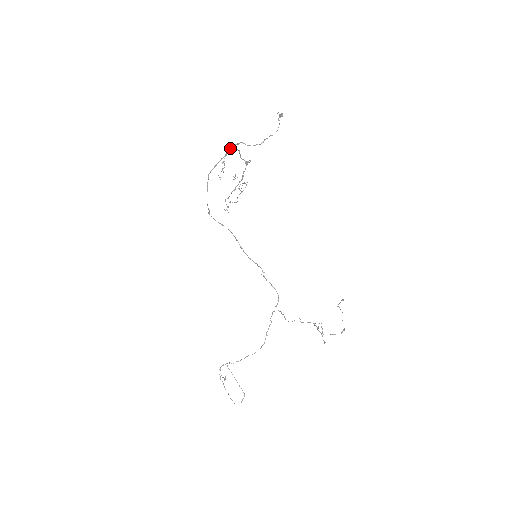
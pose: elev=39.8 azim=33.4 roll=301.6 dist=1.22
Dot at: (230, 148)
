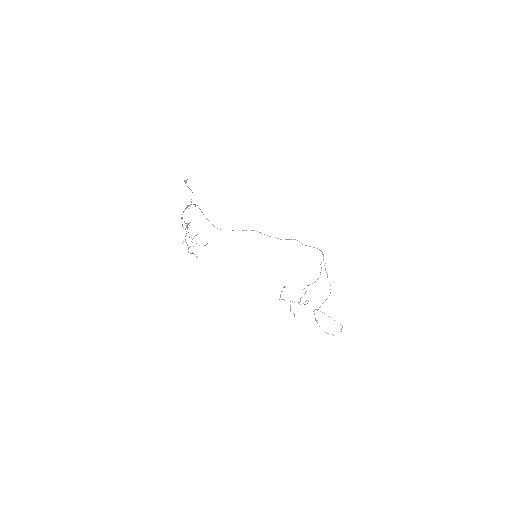
Dot at: (181, 217)
